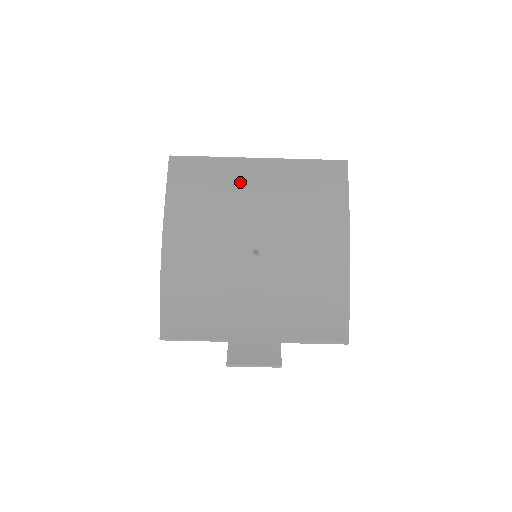
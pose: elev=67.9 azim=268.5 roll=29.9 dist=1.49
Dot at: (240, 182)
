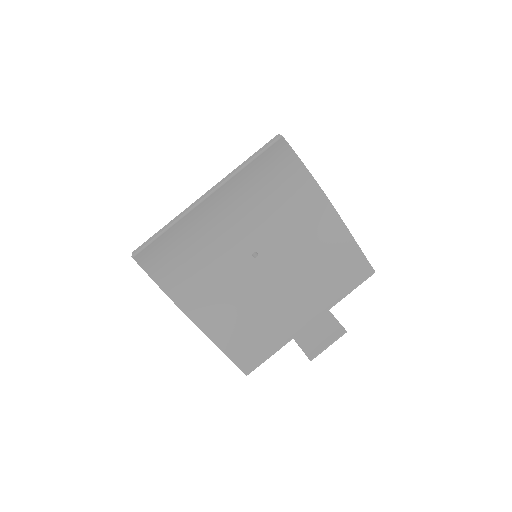
Dot at: (203, 222)
